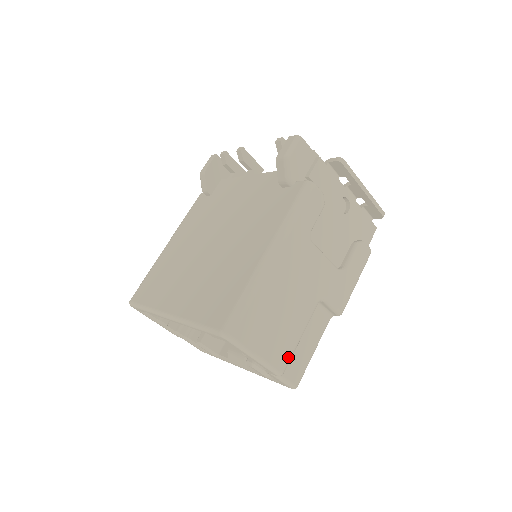
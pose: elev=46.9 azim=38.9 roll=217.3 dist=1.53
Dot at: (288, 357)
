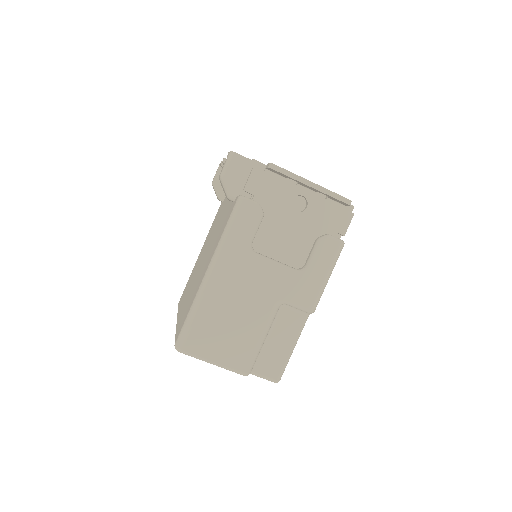
Dot at: (249, 359)
